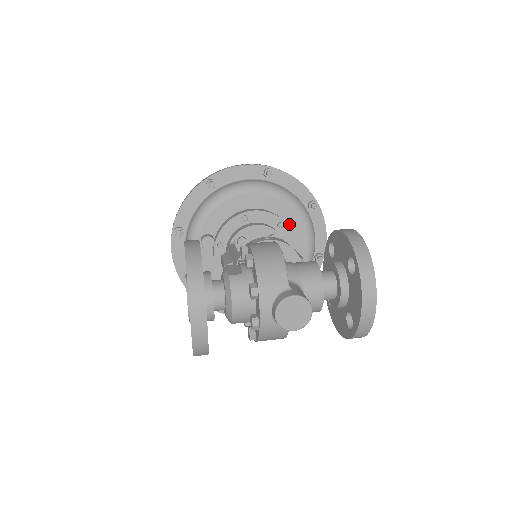
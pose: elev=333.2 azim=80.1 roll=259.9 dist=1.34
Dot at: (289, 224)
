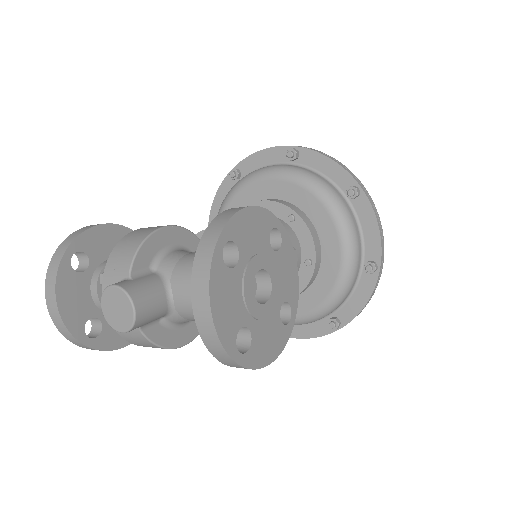
Dot at: (312, 218)
